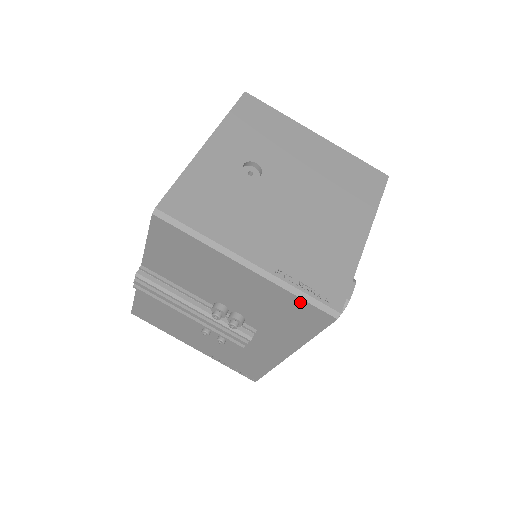
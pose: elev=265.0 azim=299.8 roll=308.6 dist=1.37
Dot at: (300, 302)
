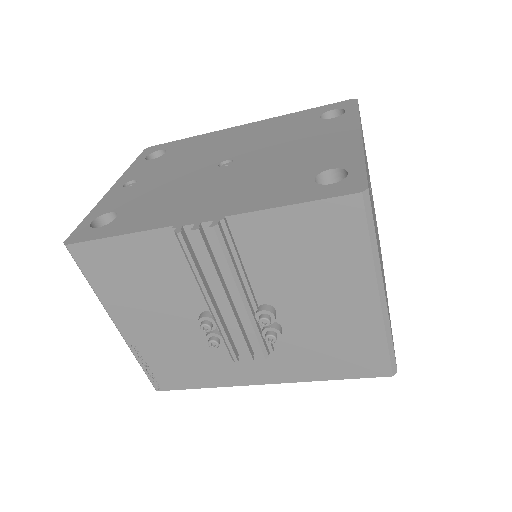
Dot at: (381, 349)
